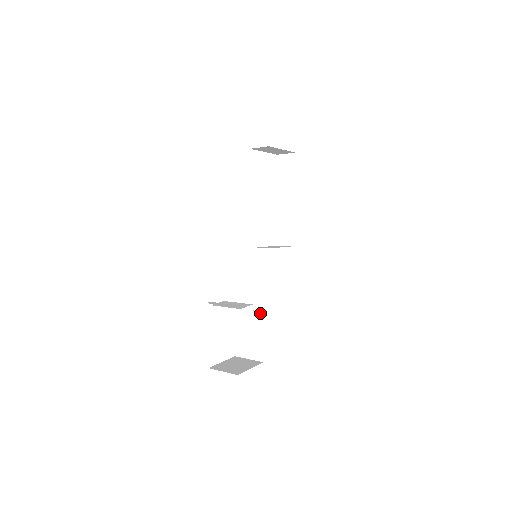
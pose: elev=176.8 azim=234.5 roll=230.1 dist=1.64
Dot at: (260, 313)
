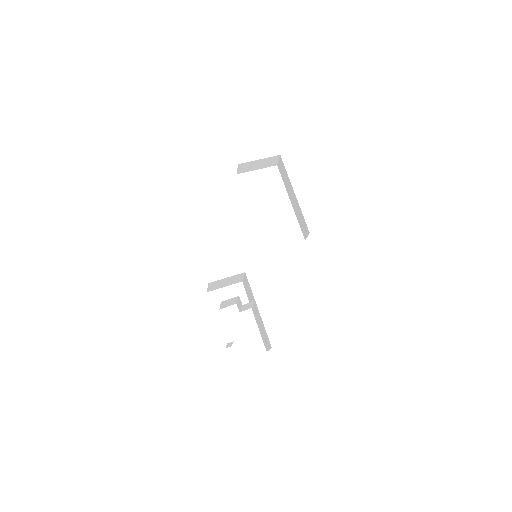
Dot at: (255, 302)
